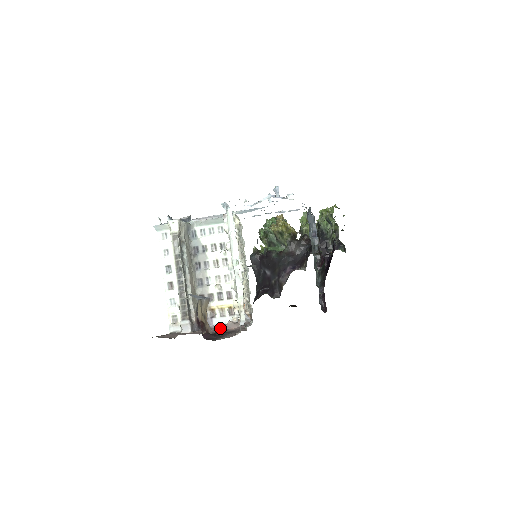
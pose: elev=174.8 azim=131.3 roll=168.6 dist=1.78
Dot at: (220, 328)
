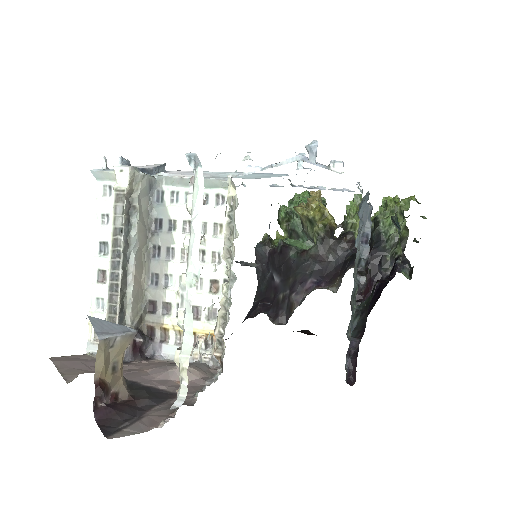
Dot at: (161, 373)
